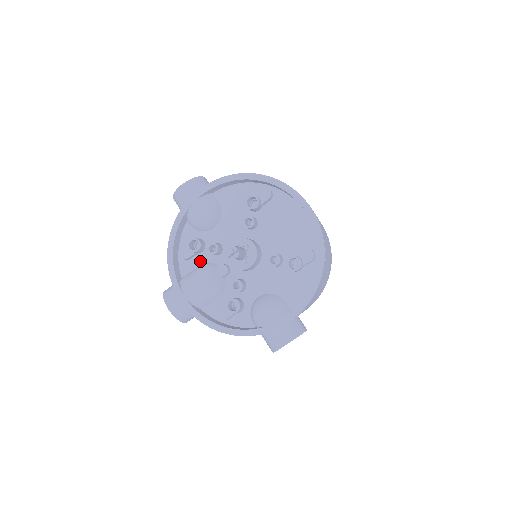
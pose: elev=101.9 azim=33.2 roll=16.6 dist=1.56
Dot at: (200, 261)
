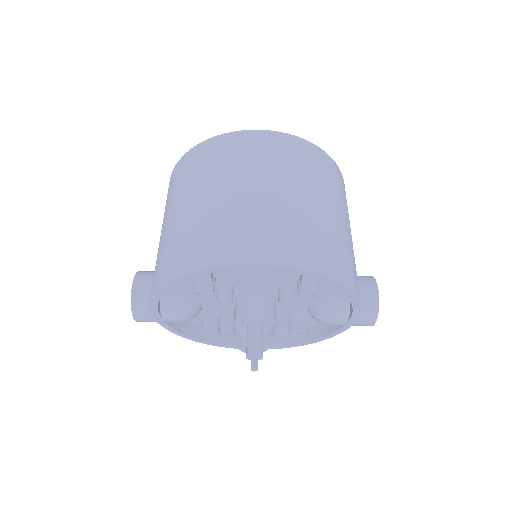
Dot at: occluded
